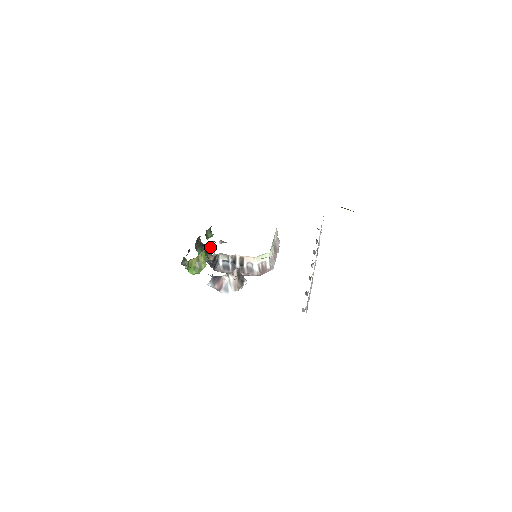
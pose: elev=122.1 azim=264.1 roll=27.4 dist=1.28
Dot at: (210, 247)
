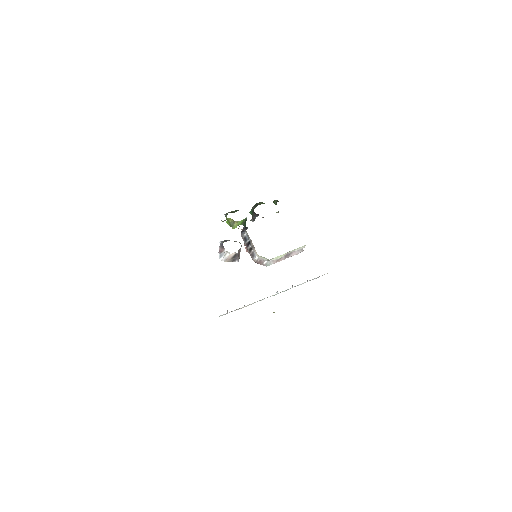
Dot at: occluded
